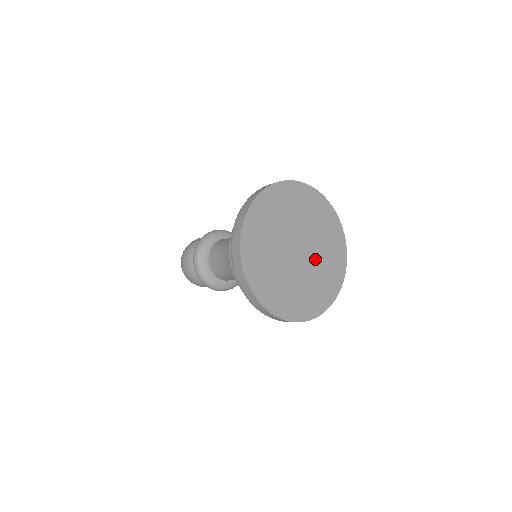
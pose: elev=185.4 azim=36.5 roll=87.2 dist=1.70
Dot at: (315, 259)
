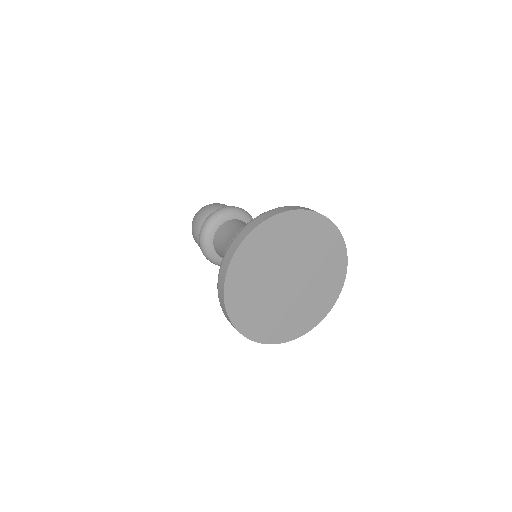
Dot at: (310, 275)
